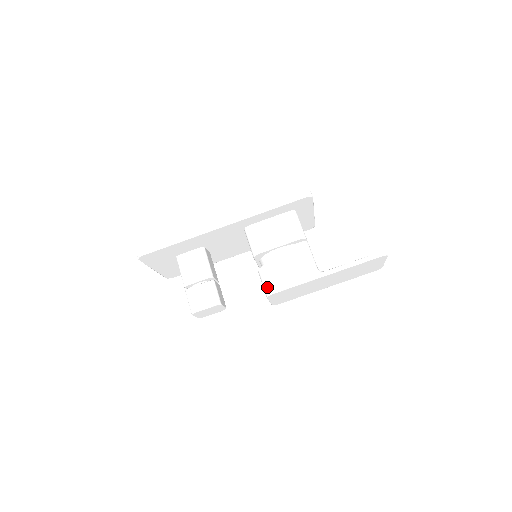
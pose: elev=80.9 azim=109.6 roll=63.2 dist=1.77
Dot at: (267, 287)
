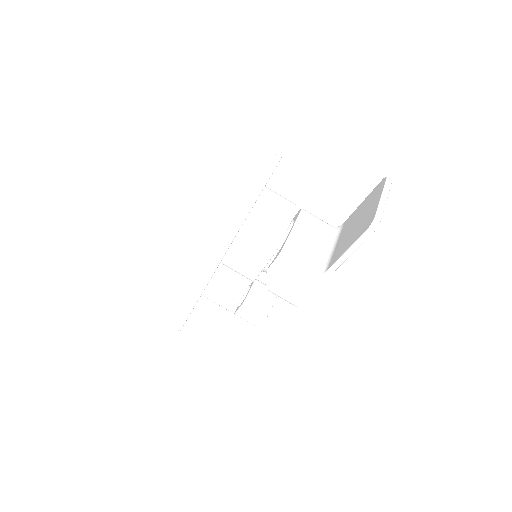
Dot at: occluded
